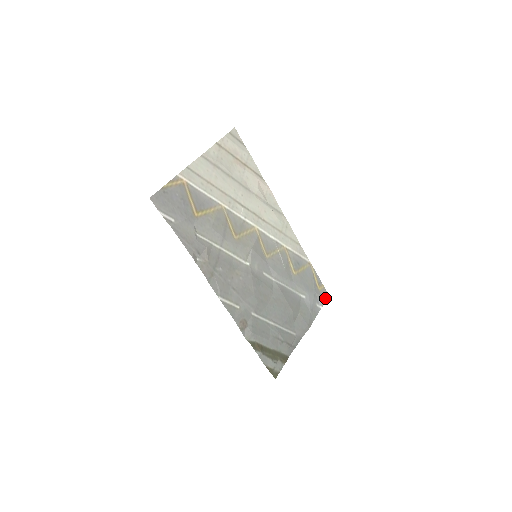
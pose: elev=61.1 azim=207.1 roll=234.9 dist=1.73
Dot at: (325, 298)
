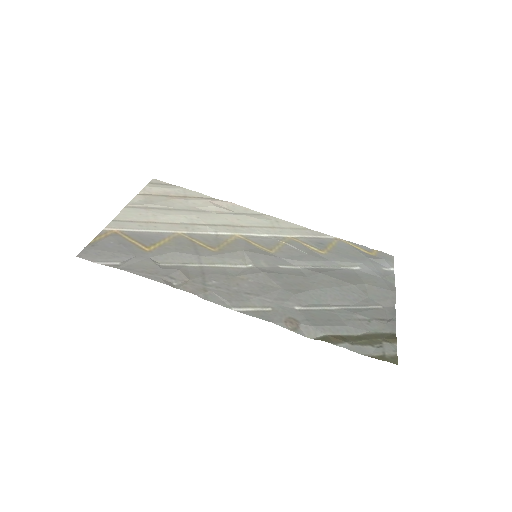
Dot at: (390, 260)
